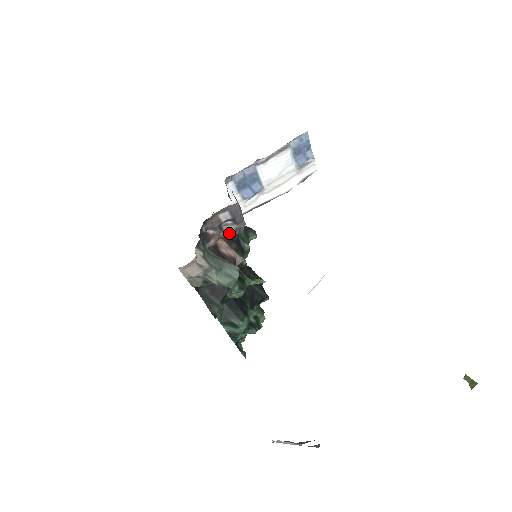
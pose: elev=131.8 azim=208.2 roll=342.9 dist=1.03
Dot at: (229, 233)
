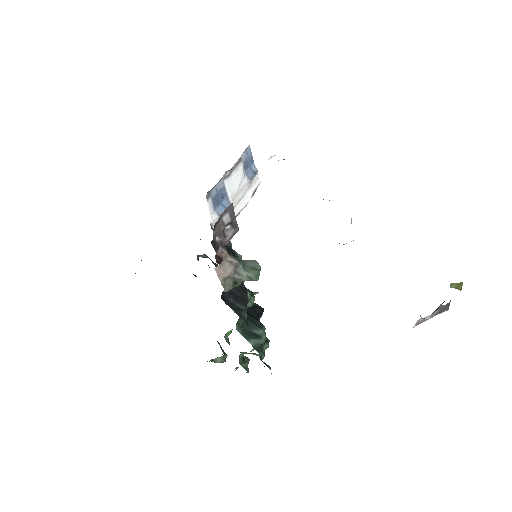
Dot at: (230, 239)
